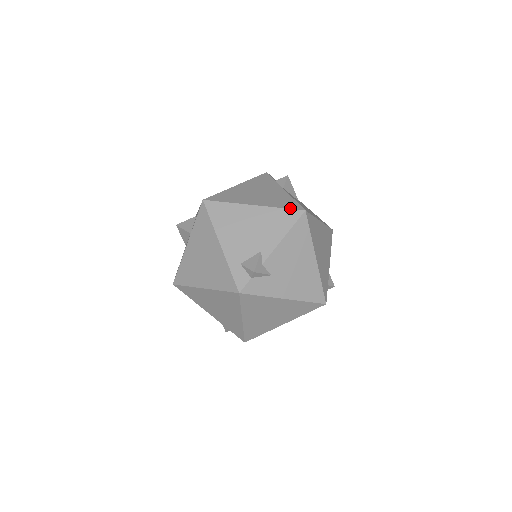
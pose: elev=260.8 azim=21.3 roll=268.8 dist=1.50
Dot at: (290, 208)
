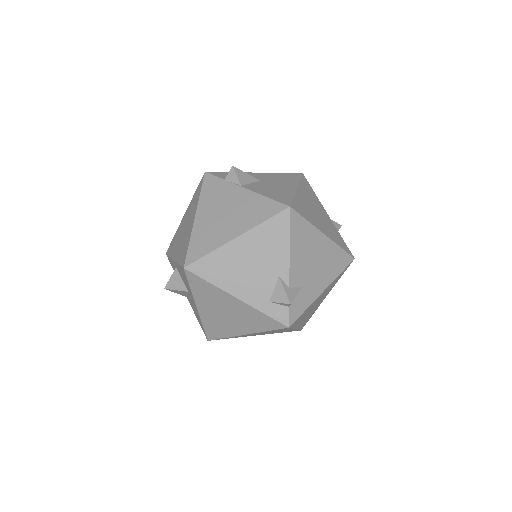
Dot at: (273, 215)
